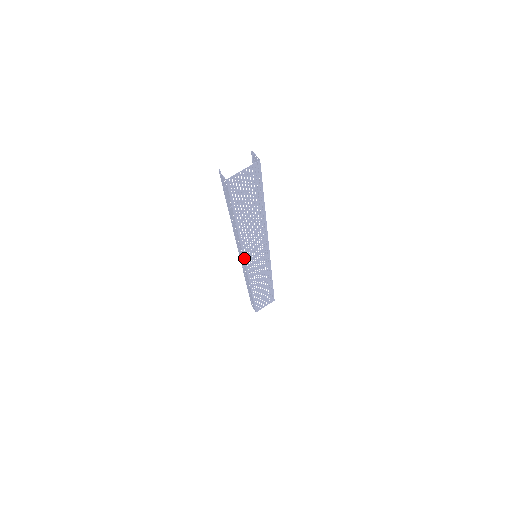
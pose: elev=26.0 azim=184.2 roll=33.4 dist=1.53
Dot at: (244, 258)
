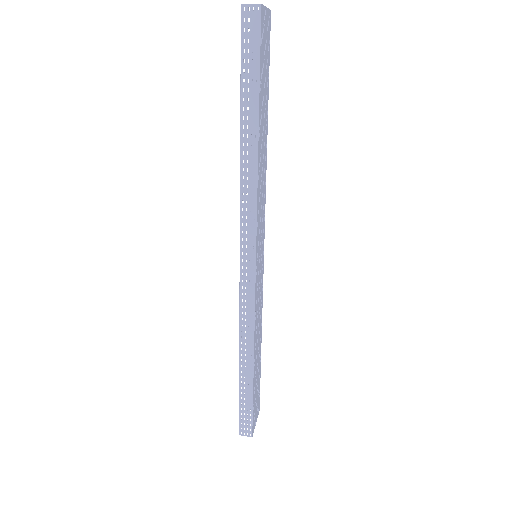
Dot at: (256, 241)
